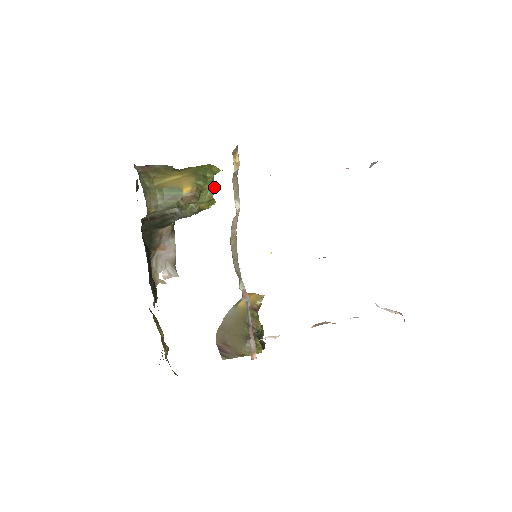
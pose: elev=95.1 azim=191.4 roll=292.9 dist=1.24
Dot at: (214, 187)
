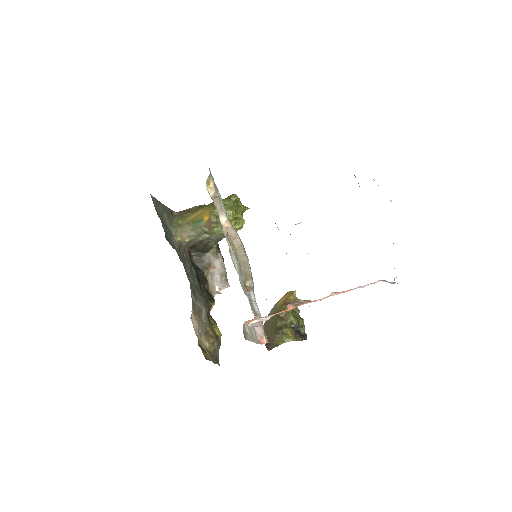
Dot at: (230, 211)
